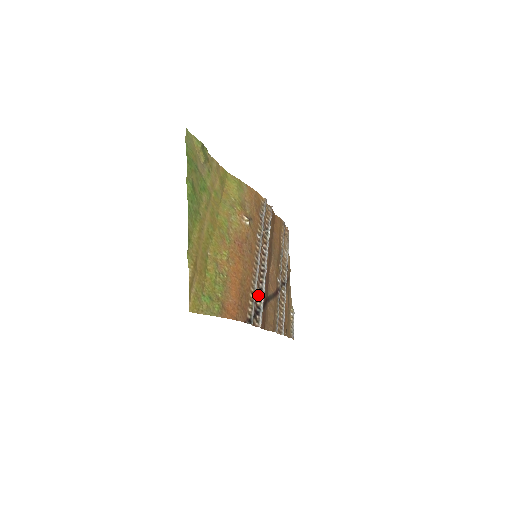
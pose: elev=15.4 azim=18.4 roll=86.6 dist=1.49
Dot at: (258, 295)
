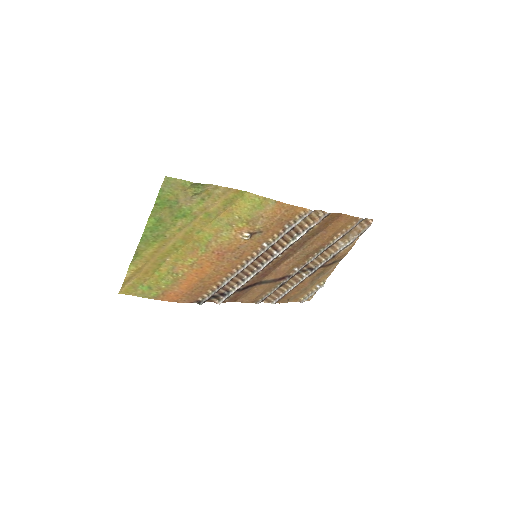
Dot at: (235, 284)
